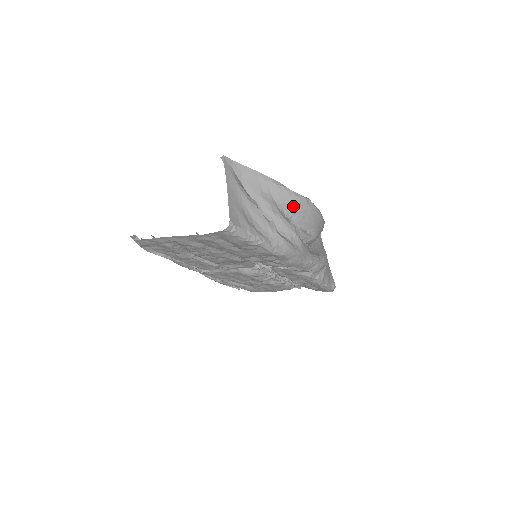
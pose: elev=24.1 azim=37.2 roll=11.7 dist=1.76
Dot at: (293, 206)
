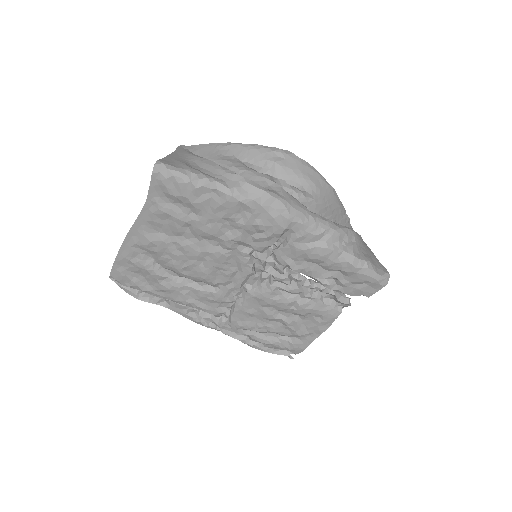
Dot at: (264, 158)
